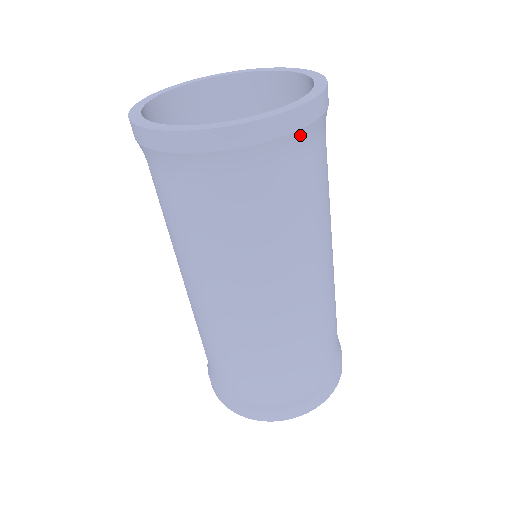
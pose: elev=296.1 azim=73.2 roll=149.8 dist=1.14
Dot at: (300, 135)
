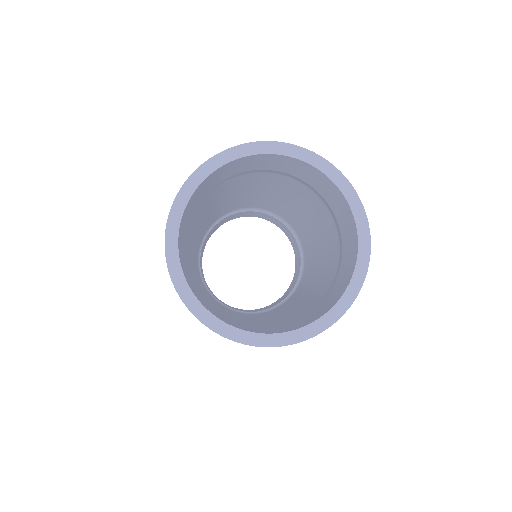
Dot at: occluded
